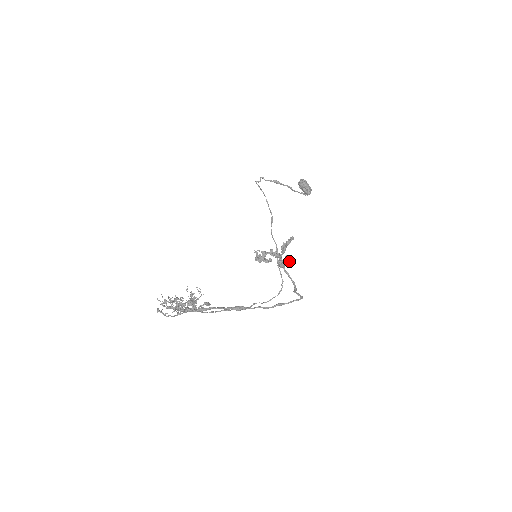
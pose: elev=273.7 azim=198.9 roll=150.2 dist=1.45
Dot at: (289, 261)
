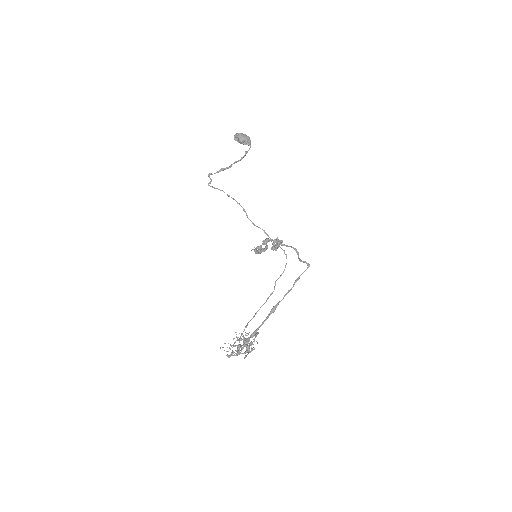
Dot at: (282, 242)
